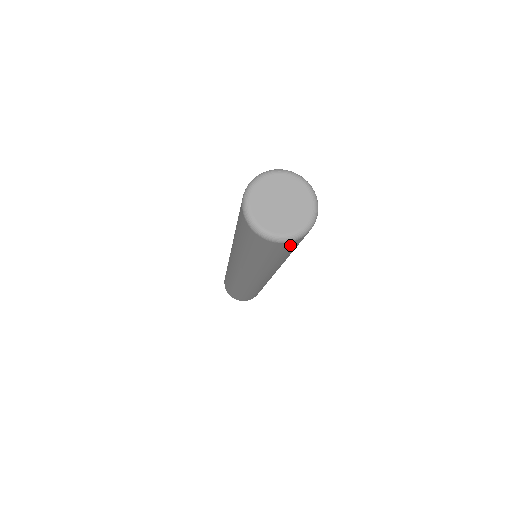
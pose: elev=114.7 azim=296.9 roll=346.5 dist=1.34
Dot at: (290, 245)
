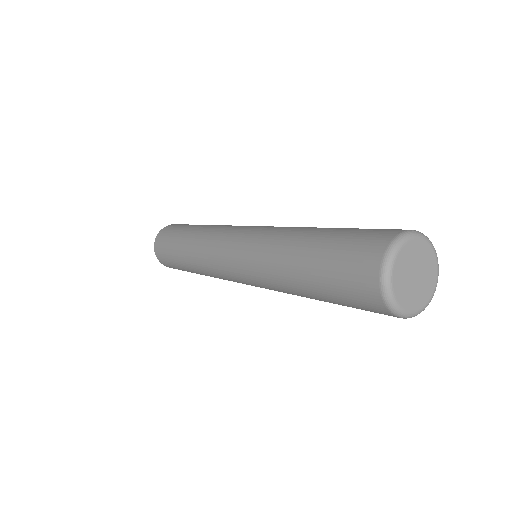
Dot at: occluded
